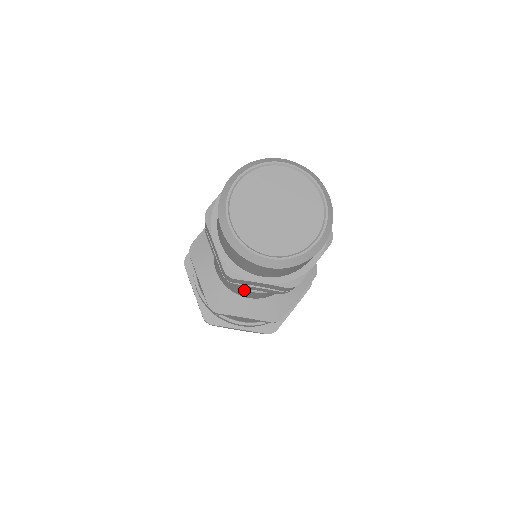
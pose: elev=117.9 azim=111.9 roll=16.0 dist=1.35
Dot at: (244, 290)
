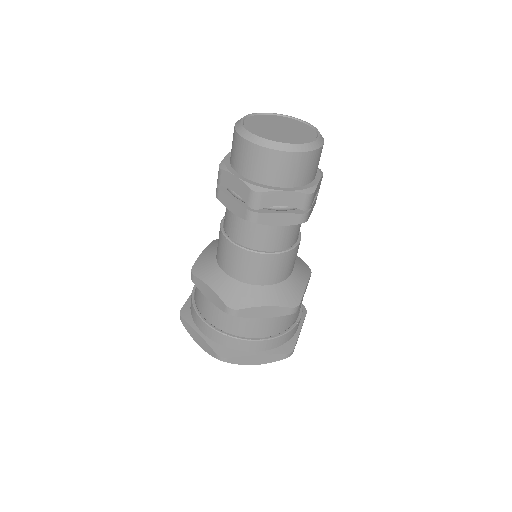
Dot at: (262, 256)
